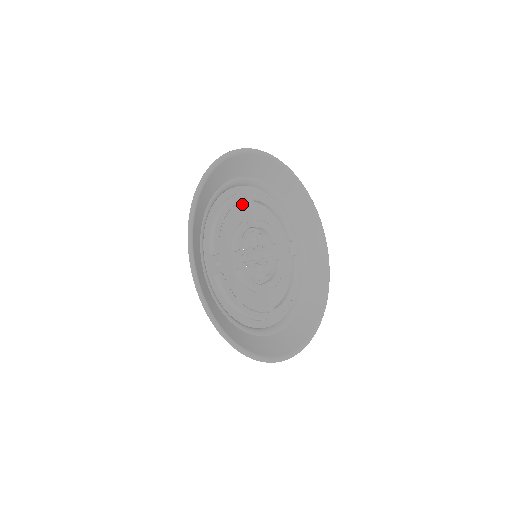
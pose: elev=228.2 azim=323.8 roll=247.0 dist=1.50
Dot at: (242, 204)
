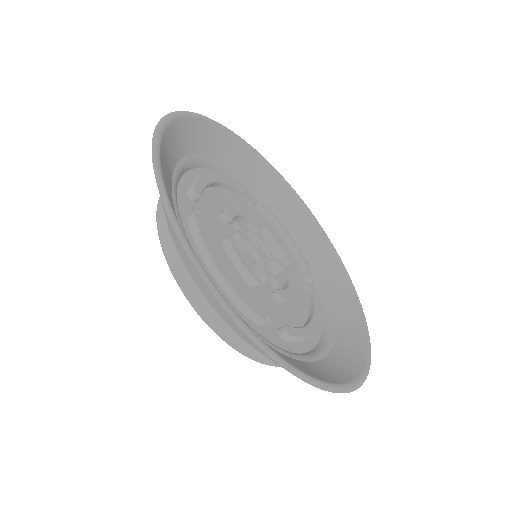
Dot at: (243, 200)
